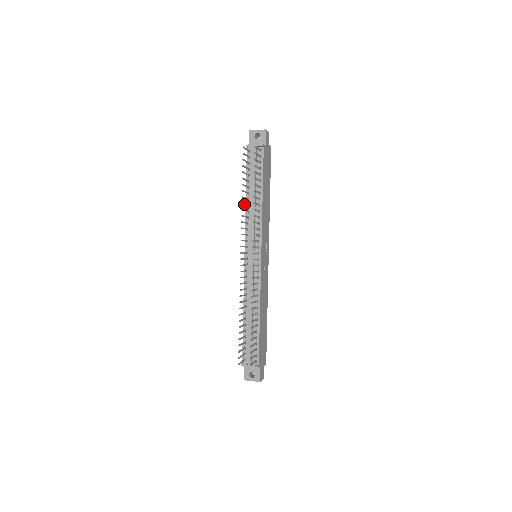
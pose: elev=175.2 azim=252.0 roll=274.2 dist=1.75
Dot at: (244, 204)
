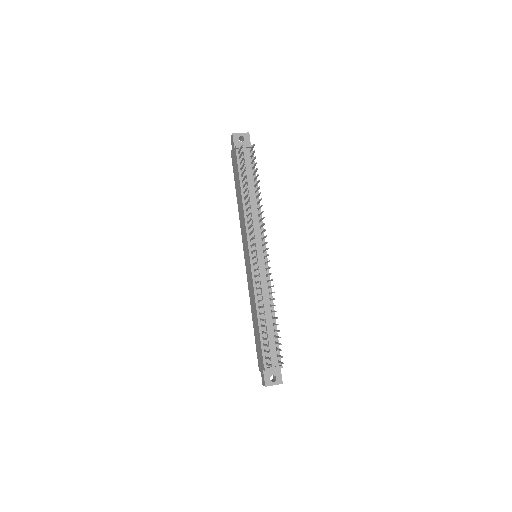
Dot at: occluded
